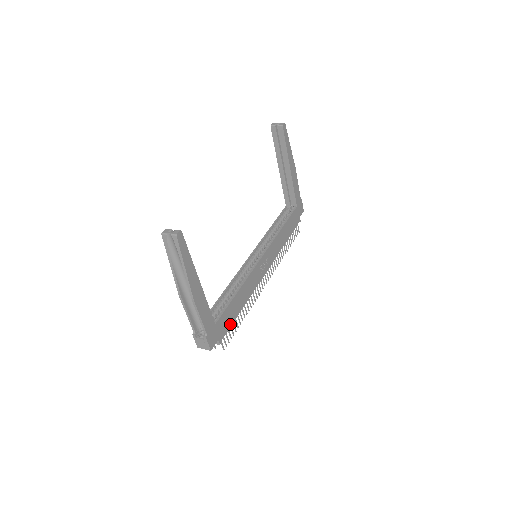
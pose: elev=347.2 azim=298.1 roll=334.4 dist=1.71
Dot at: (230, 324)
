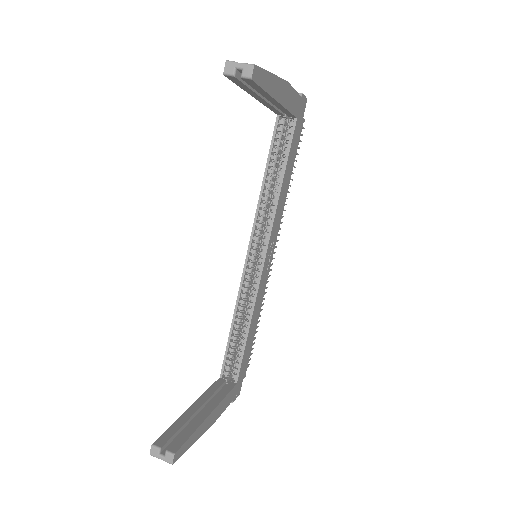
Dot at: (249, 353)
